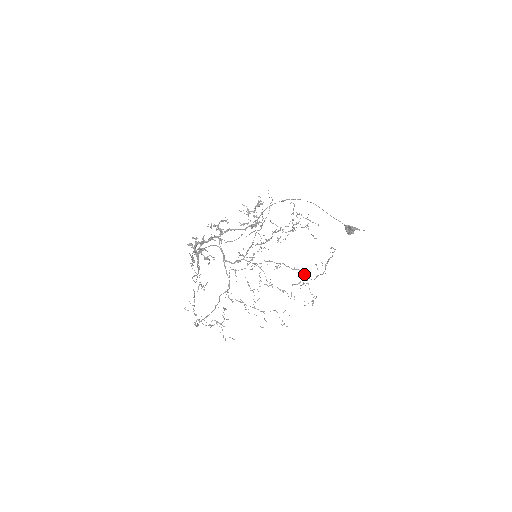
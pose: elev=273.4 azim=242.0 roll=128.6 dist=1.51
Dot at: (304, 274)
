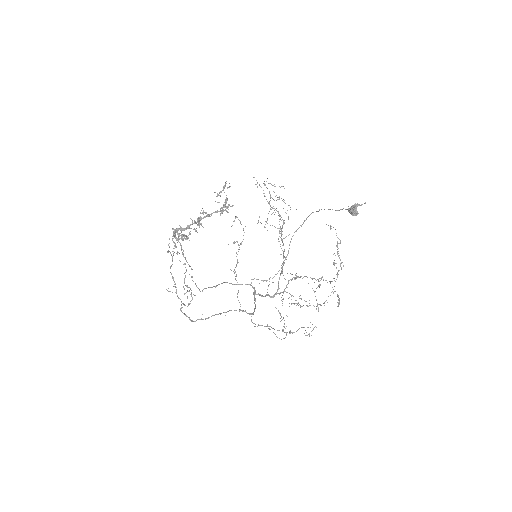
Dot at: (329, 281)
